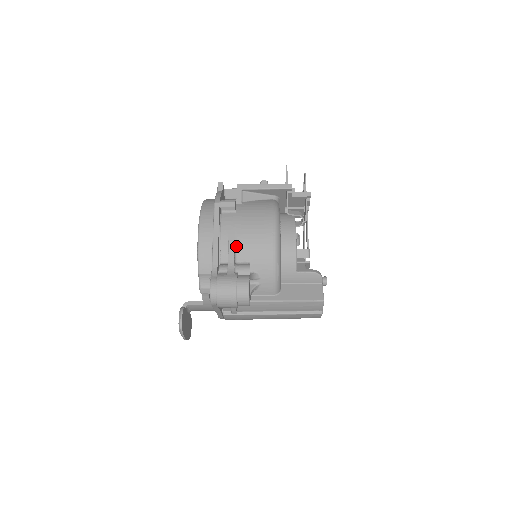
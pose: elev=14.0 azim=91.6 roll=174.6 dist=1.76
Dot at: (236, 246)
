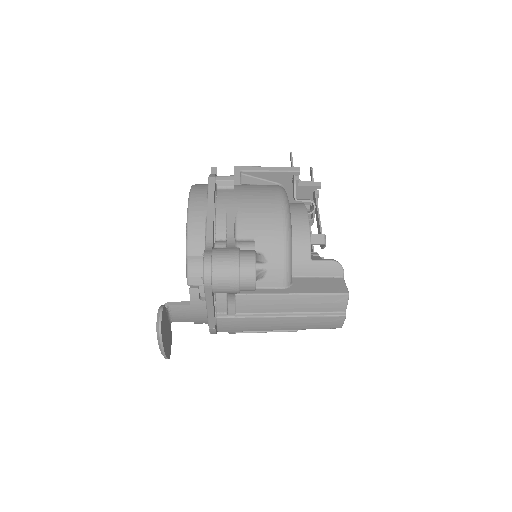
Dot at: (236, 220)
